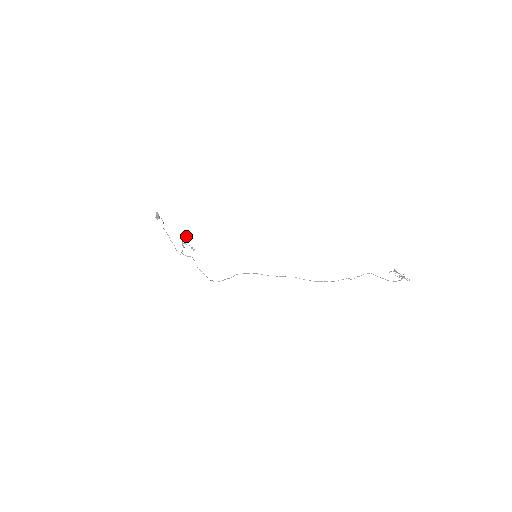
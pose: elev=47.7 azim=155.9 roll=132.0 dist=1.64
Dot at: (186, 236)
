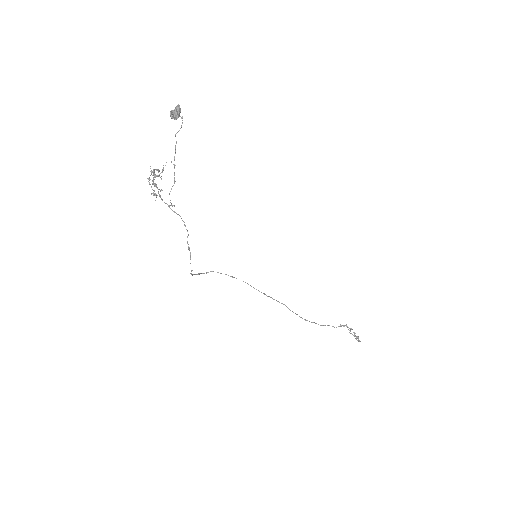
Dot at: occluded
